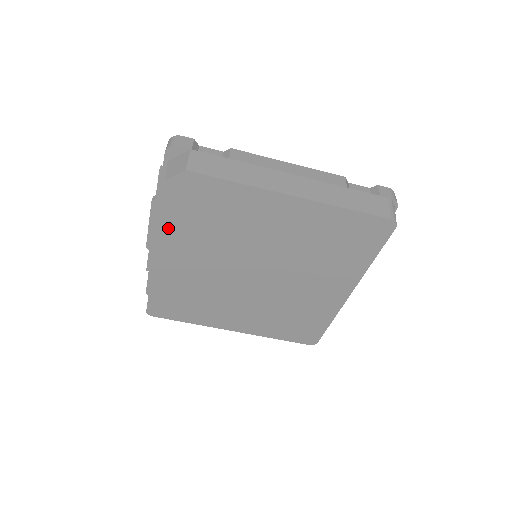
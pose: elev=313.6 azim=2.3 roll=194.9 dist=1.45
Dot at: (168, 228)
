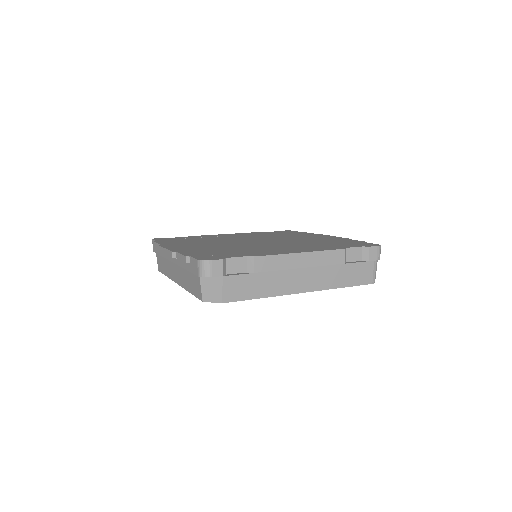
Dot at: occluded
